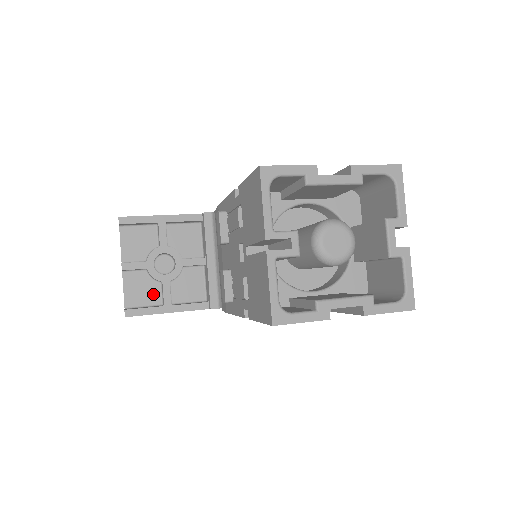
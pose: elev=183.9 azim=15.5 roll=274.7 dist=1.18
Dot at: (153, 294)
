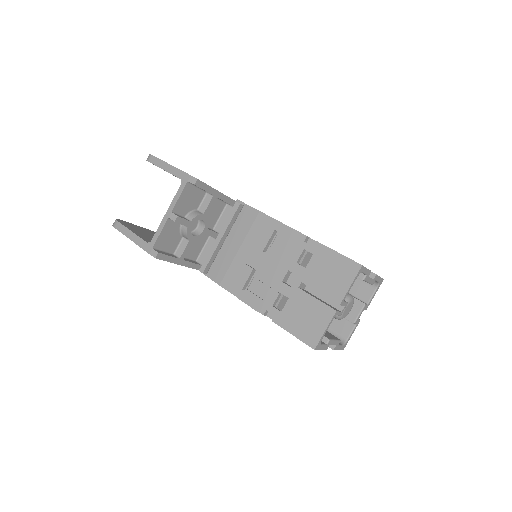
Dot at: (174, 244)
